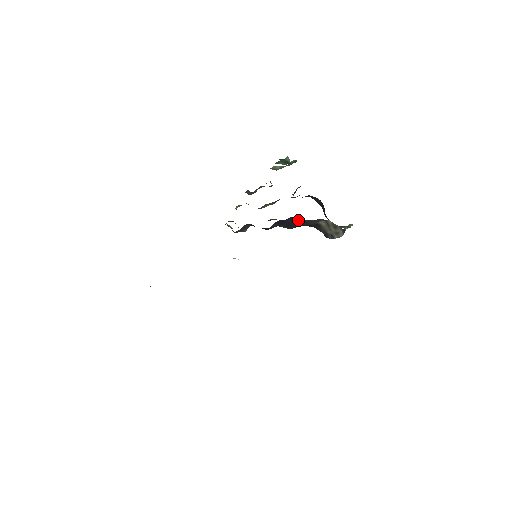
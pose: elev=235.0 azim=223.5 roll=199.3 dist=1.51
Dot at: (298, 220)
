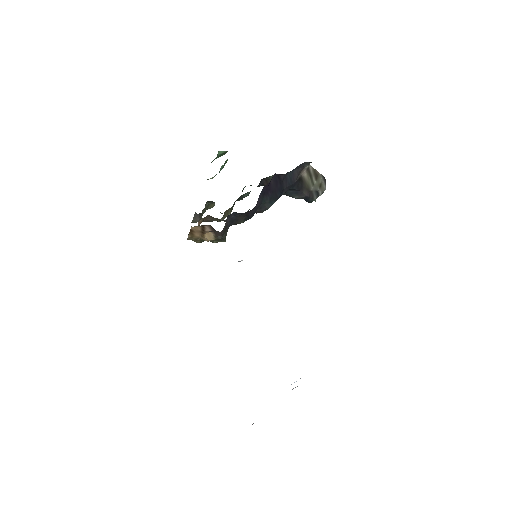
Dot at: (282, 177)
